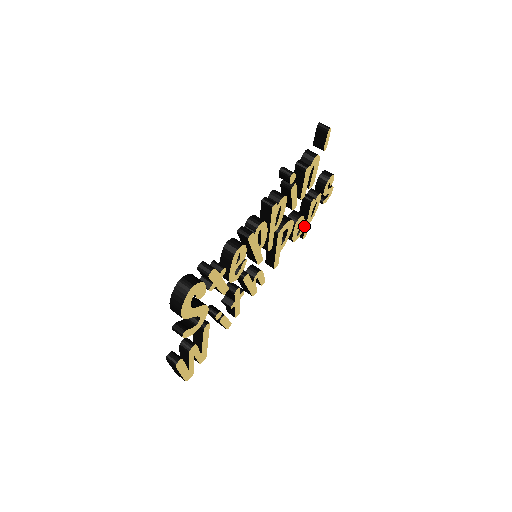
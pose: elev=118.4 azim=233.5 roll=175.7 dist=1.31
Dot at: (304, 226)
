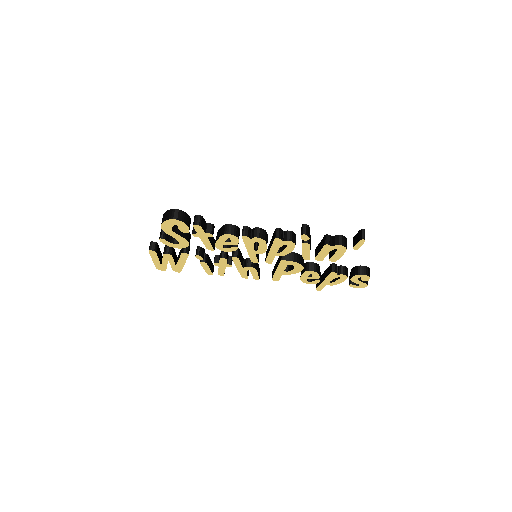
Dot at: occluded
